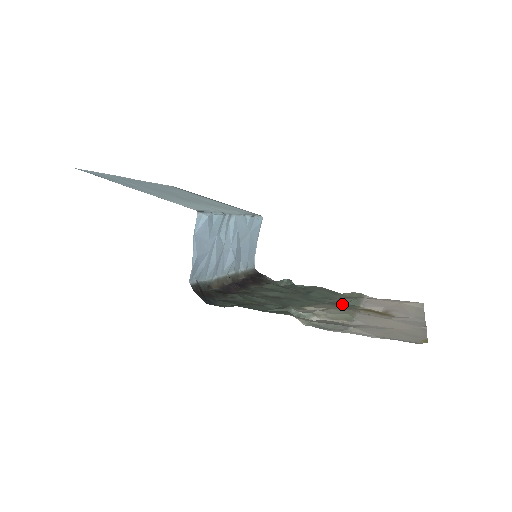
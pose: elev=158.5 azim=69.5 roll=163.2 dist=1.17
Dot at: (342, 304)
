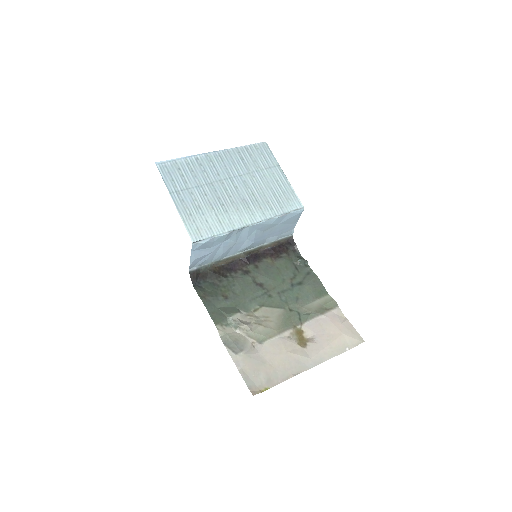
Dot at: (294, 315)
